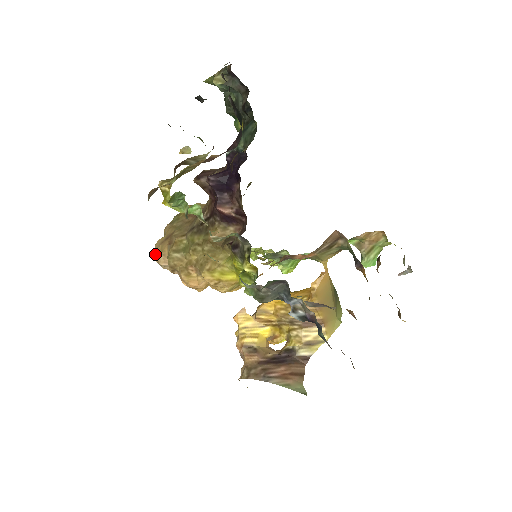
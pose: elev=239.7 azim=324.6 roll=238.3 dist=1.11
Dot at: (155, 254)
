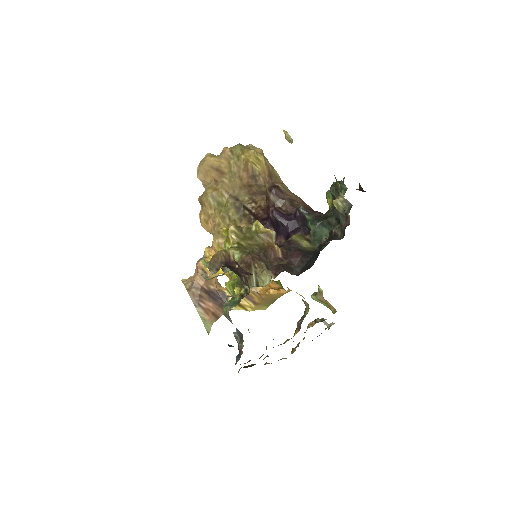
Dot at: (200, 167)
